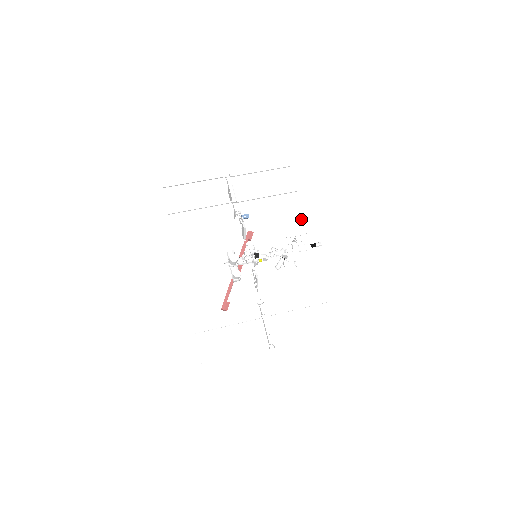
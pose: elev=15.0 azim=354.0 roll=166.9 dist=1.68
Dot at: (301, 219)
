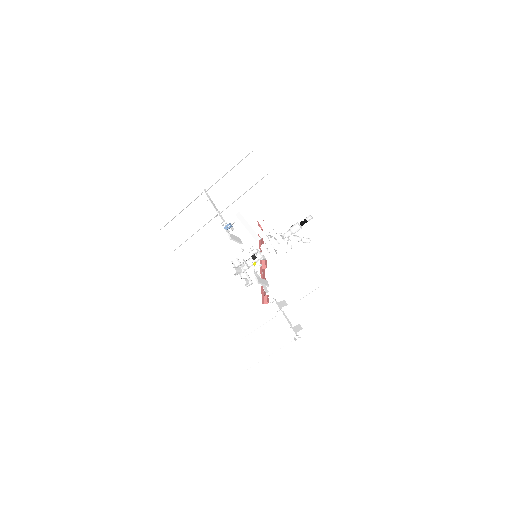
Dot at: (264, 215)
